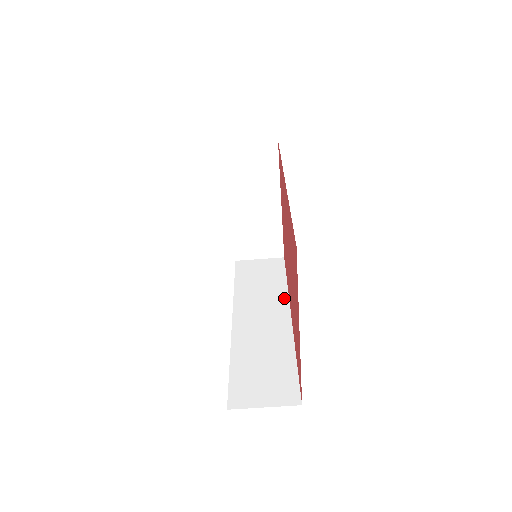
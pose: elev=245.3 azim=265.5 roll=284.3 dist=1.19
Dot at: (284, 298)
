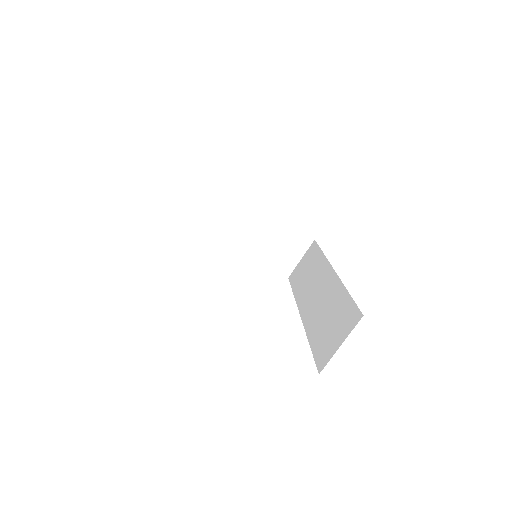
Dot at: (324, 263)
